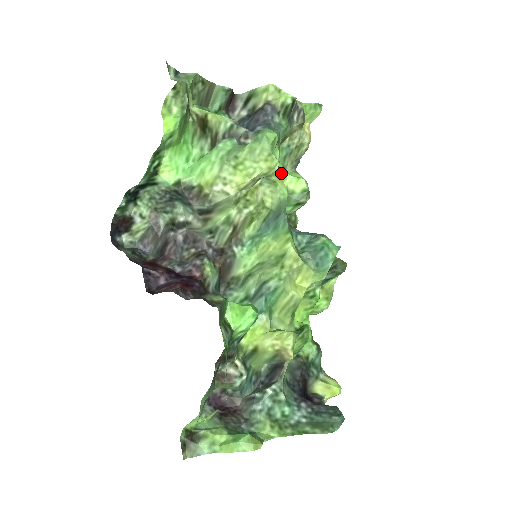
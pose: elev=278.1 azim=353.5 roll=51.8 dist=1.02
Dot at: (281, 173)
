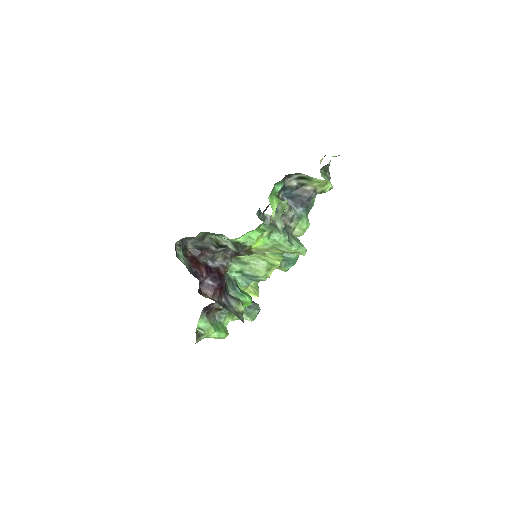
Dot at: occluded
